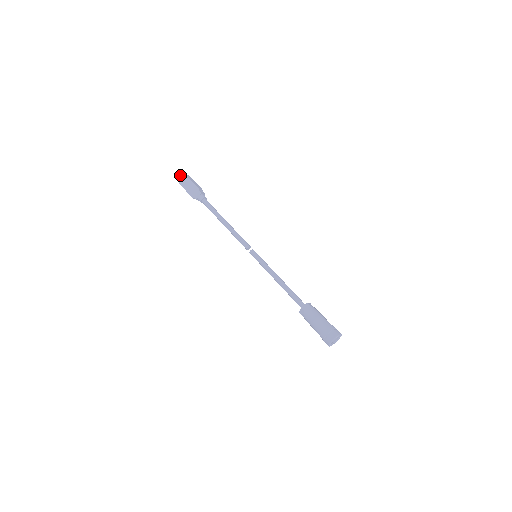
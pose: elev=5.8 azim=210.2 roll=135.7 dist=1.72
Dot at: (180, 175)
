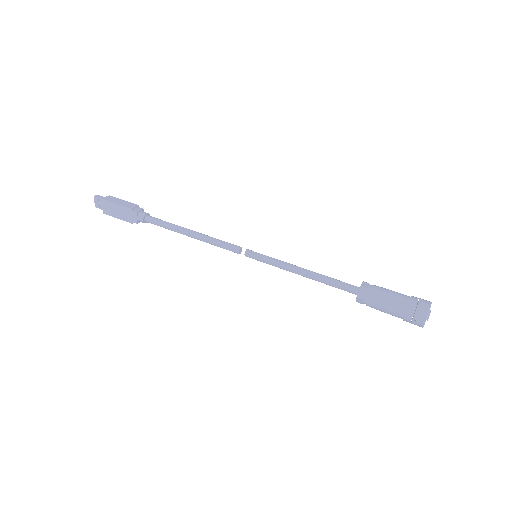
Dot at: (98, 202)
